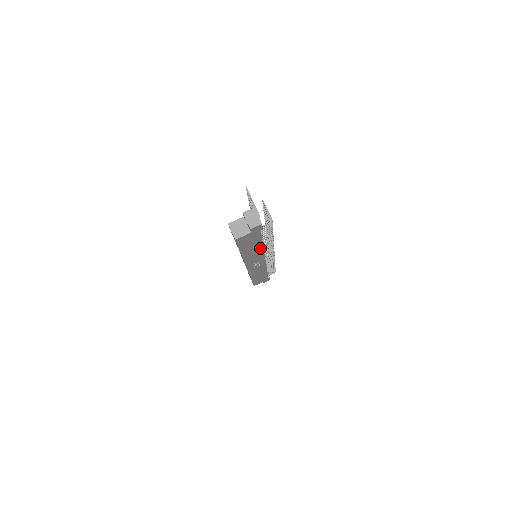
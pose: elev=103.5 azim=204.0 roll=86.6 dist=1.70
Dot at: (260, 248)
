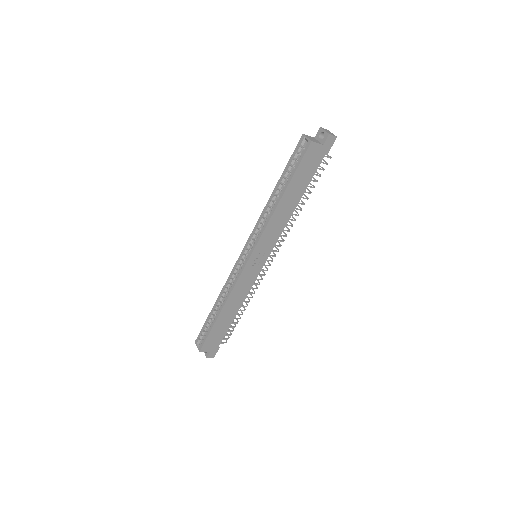
Dot at: (292, 208)
